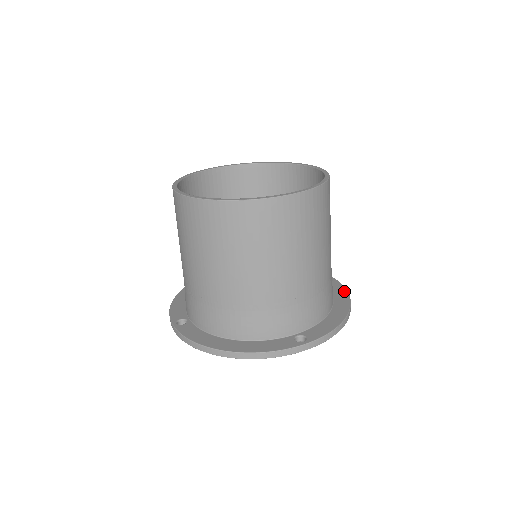
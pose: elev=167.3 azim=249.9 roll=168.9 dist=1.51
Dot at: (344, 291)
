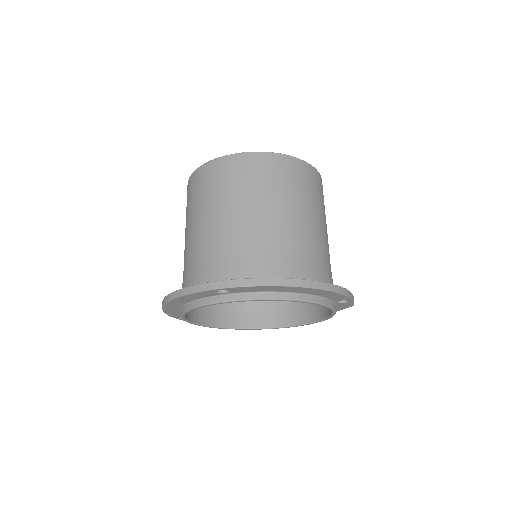
Dot at: occluded
